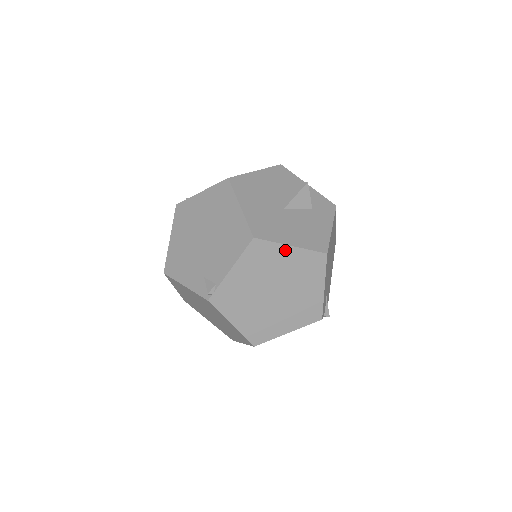
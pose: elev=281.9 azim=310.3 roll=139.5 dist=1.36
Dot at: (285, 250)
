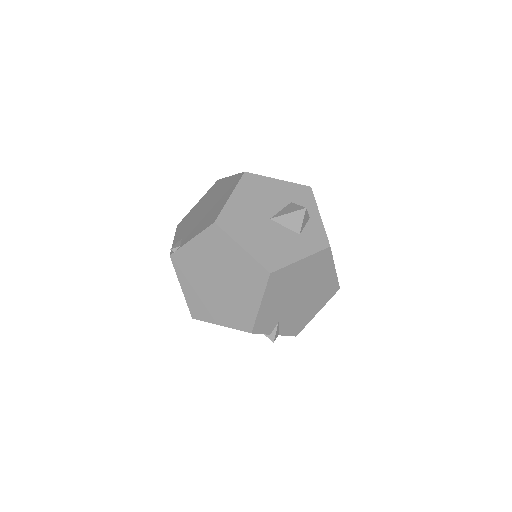
Dot at: (236, 248)
